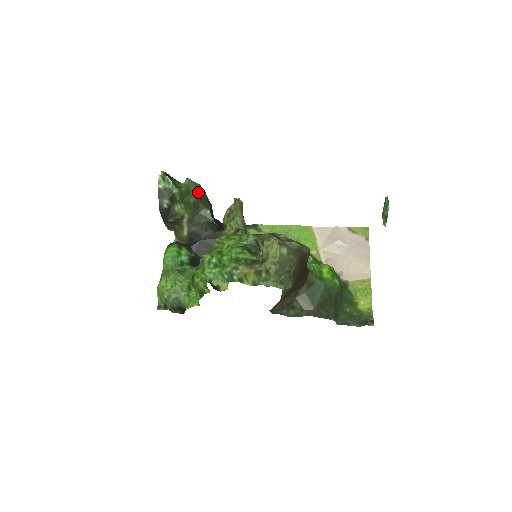
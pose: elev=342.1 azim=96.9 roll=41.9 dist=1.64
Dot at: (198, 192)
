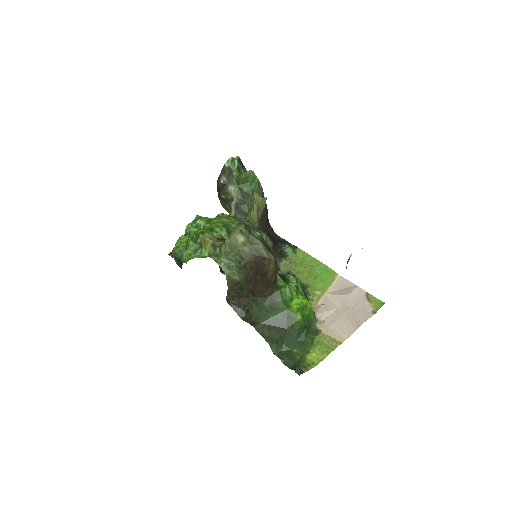
Dot at: (255, 186)
